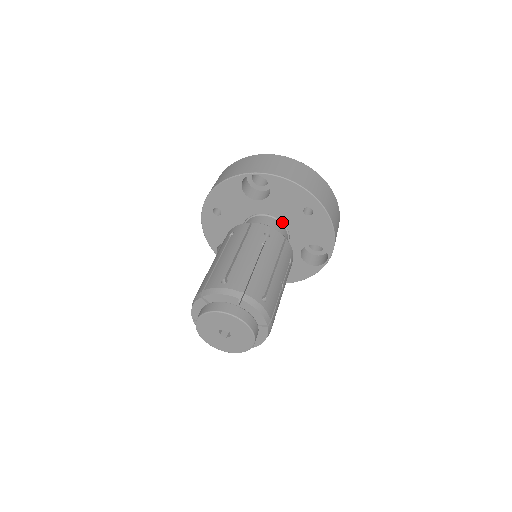
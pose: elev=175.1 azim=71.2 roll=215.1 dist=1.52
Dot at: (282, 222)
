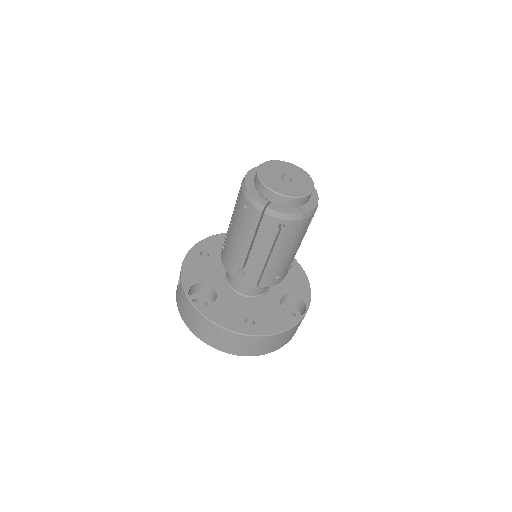
Dot at: occluded
